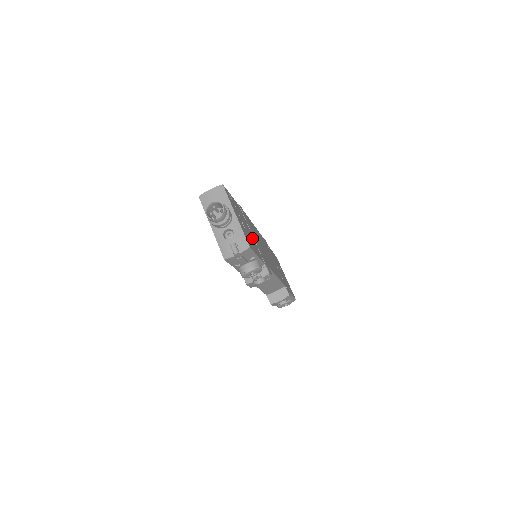
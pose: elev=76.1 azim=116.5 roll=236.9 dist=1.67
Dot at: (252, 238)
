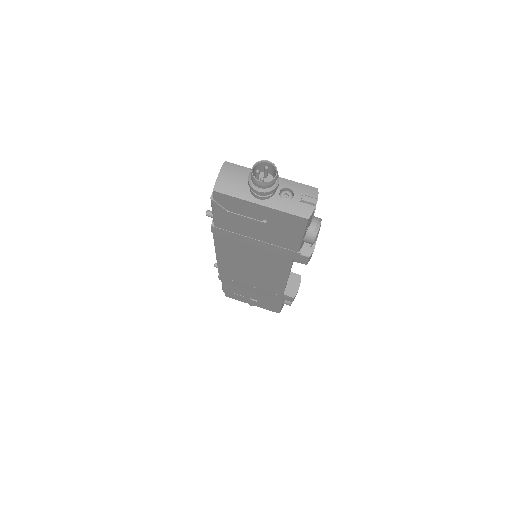
Dot at: occluded
